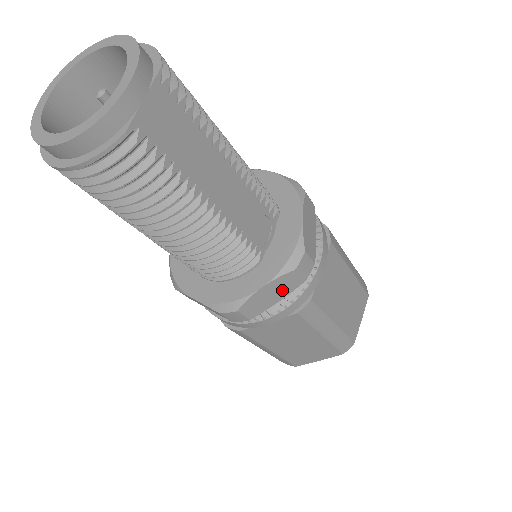
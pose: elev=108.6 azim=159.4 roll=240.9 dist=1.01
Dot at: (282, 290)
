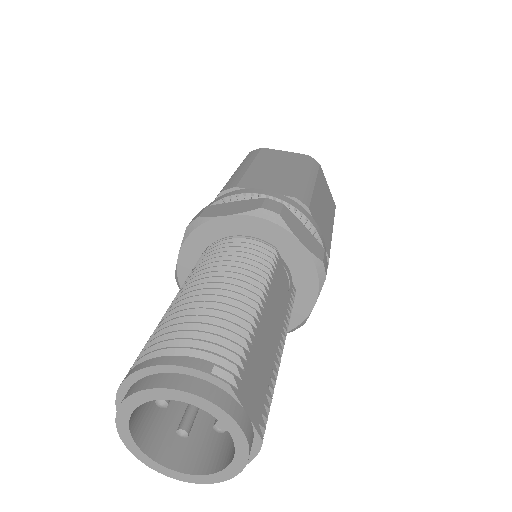
Dot at: occluded
